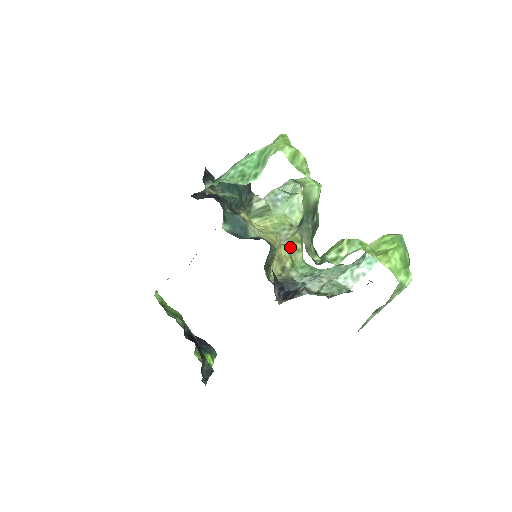
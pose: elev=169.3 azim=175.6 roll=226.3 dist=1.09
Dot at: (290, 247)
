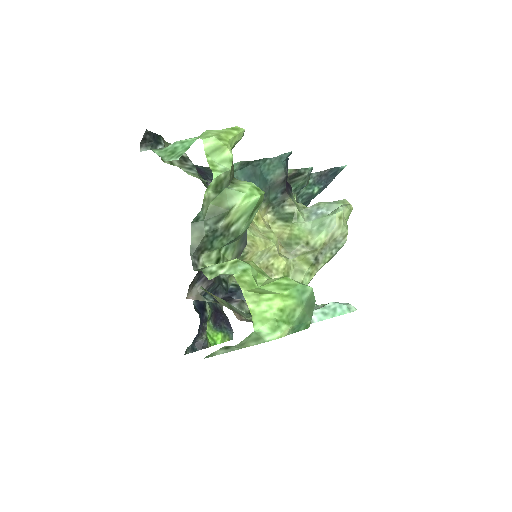
Dot at: (294, 264)
